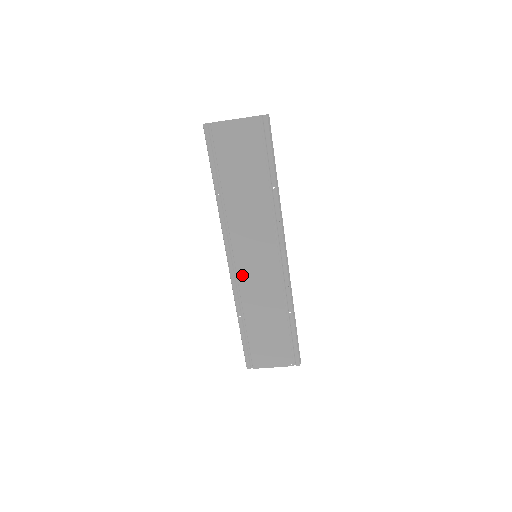
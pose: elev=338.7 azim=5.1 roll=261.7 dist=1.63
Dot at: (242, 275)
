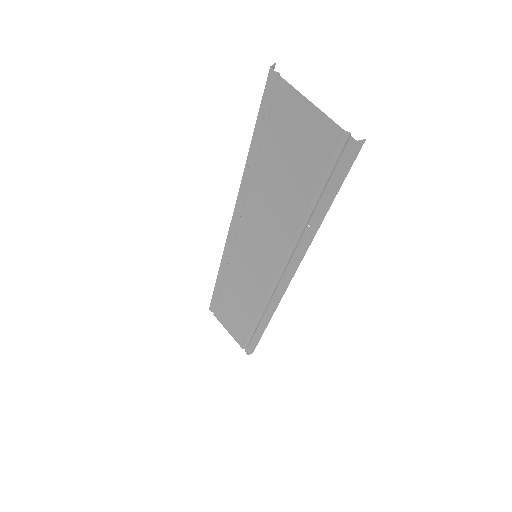
Dot at: (236, 254)
